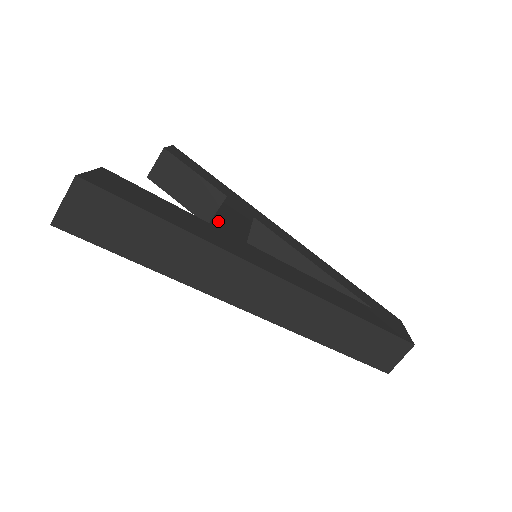
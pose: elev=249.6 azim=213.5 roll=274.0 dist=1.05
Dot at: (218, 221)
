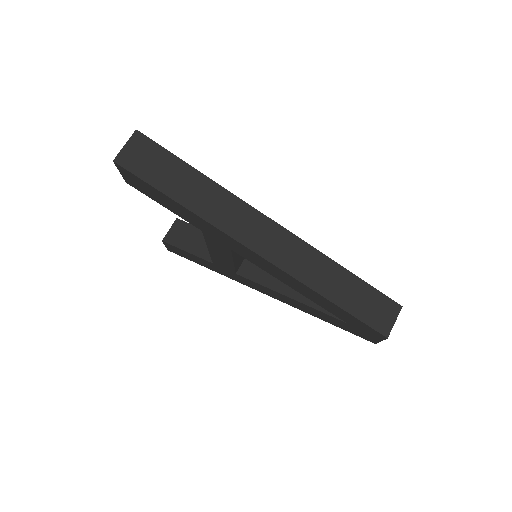
Dot at: occluded
